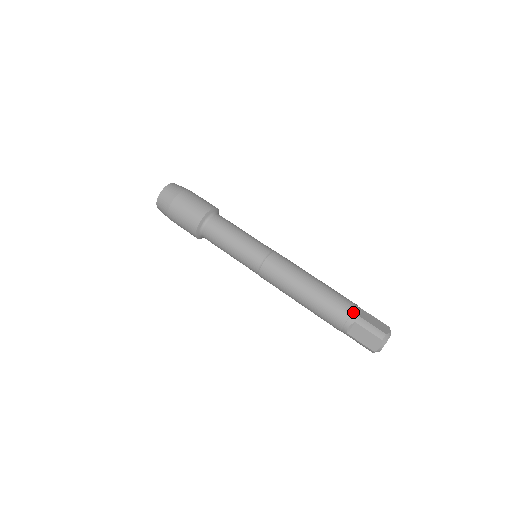
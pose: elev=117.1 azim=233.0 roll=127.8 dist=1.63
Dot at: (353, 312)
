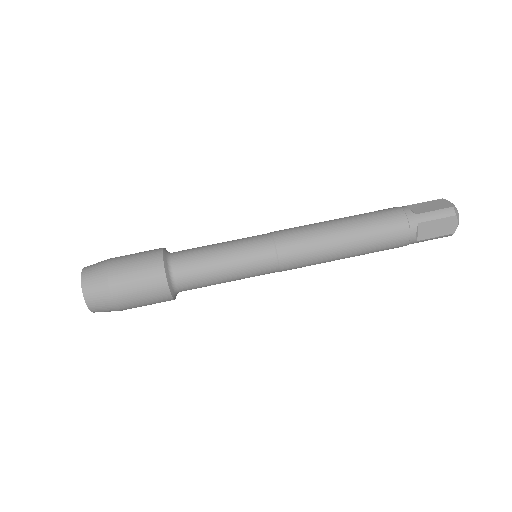
Dot at: (407, 216)
